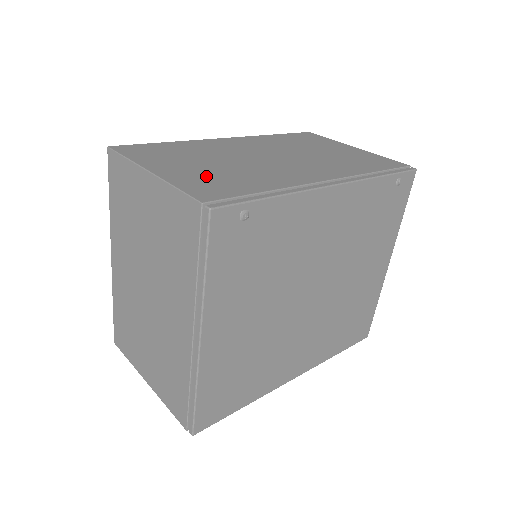
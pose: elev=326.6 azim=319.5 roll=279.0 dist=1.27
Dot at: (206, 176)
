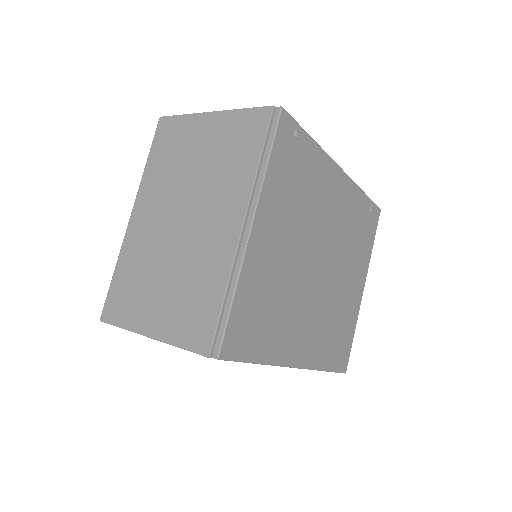
Dot at: occluded
